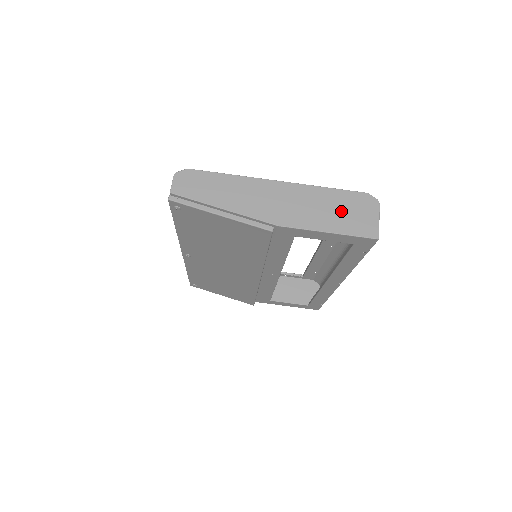
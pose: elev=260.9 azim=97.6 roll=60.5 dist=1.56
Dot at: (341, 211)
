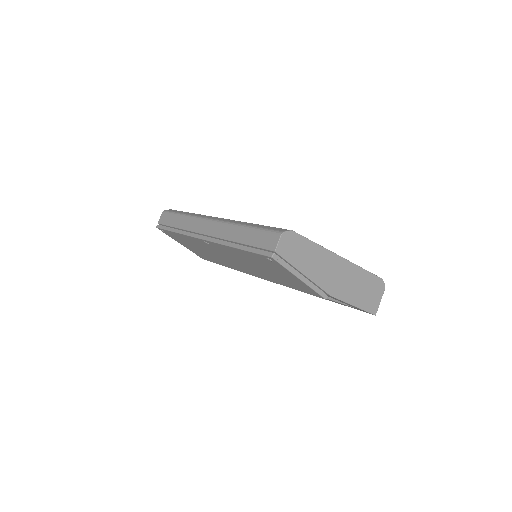
Dot at: (366, 291)
